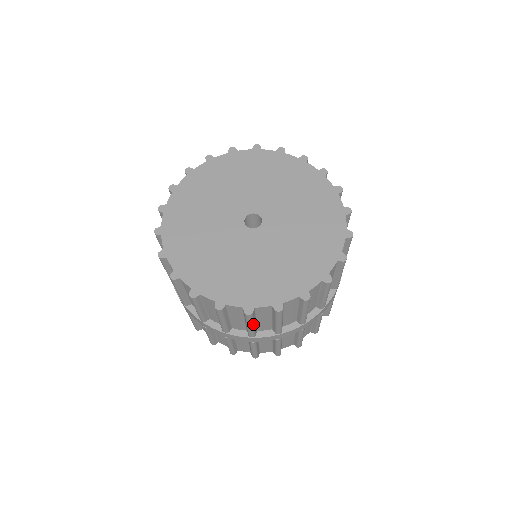
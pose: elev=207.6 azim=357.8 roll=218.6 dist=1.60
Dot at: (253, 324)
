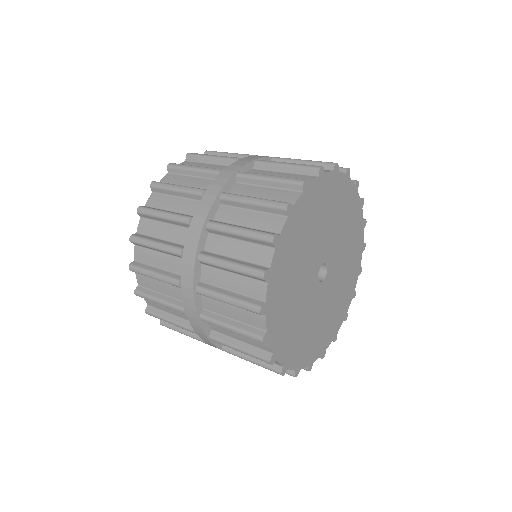
Dot at: occluded
